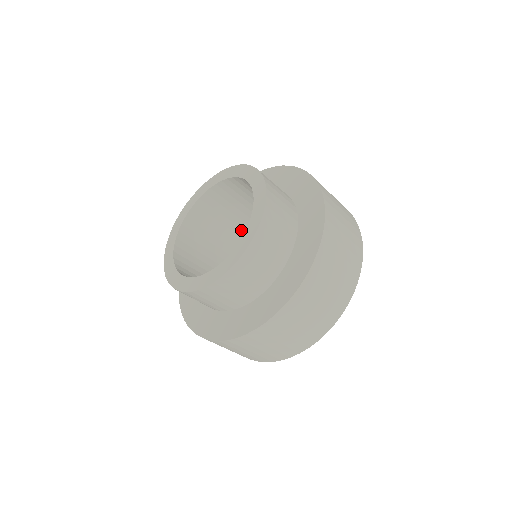
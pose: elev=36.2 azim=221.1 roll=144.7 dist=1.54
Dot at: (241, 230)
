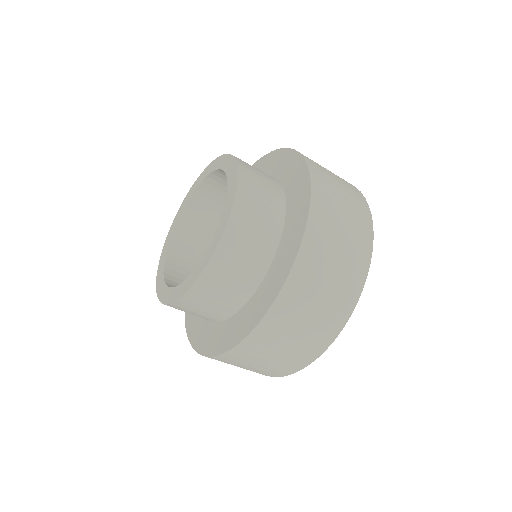
Dot at: occluded
